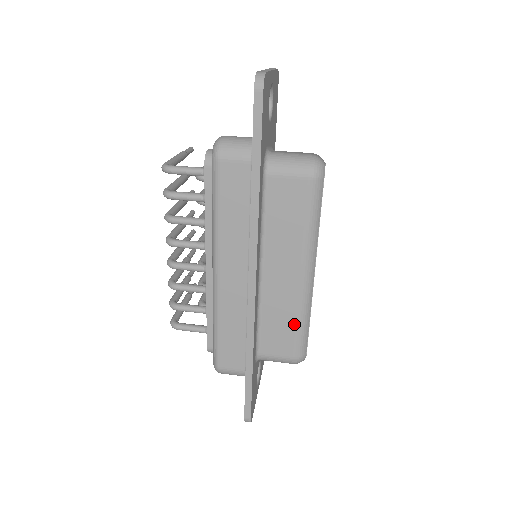
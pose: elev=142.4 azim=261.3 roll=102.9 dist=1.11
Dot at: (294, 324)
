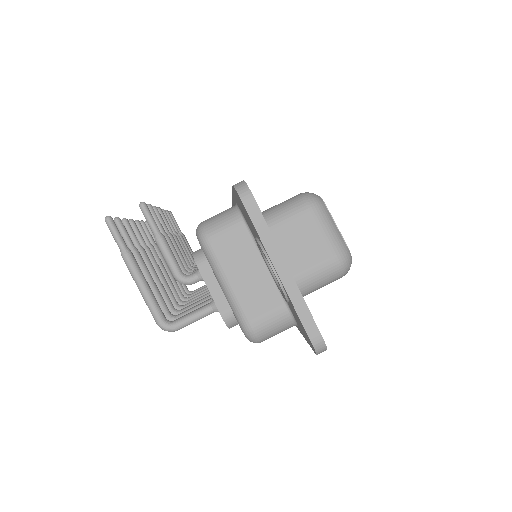
Dot at: occluded
